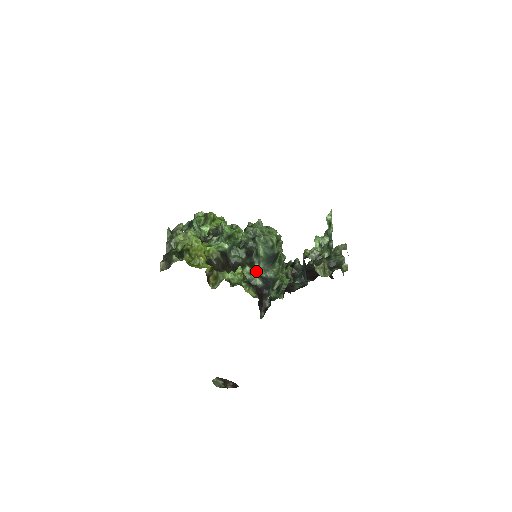
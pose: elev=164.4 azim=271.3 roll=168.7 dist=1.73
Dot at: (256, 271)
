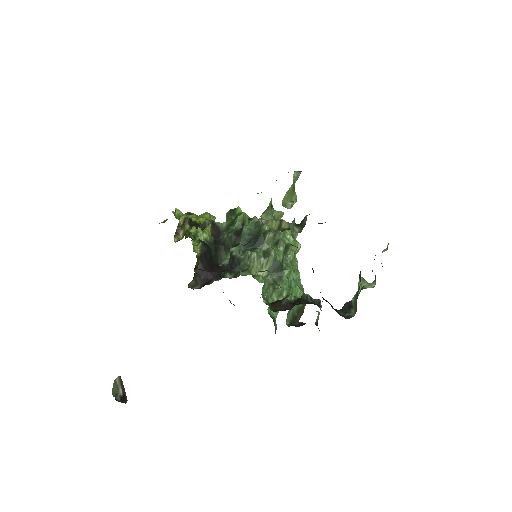
Dot at: (231, 249)
